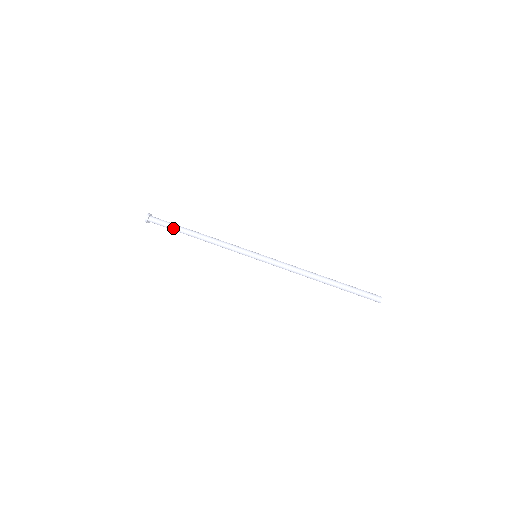
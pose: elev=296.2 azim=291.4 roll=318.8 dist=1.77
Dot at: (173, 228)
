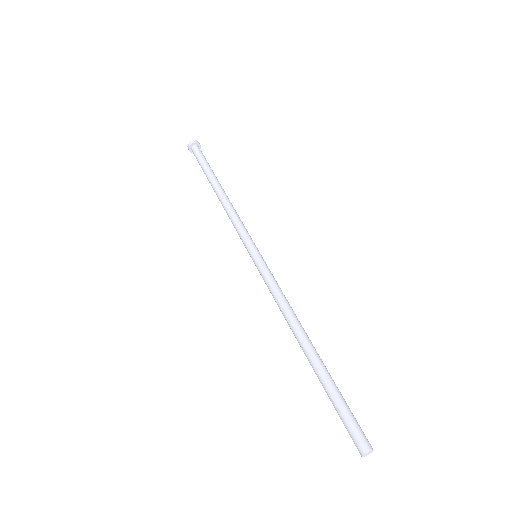
Dot at: (204, 168)
